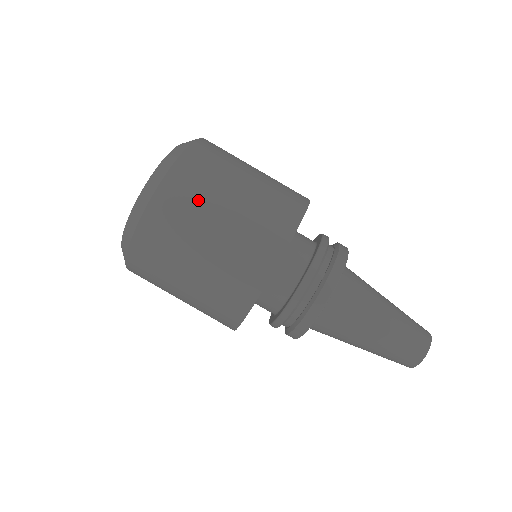
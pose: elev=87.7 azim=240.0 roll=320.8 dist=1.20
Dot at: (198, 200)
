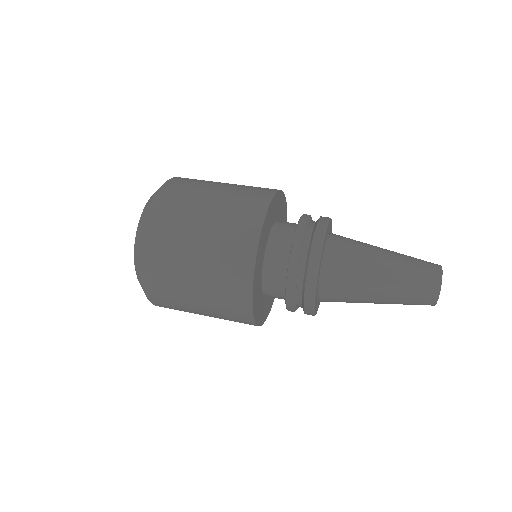
Dot at: (197, 185)
